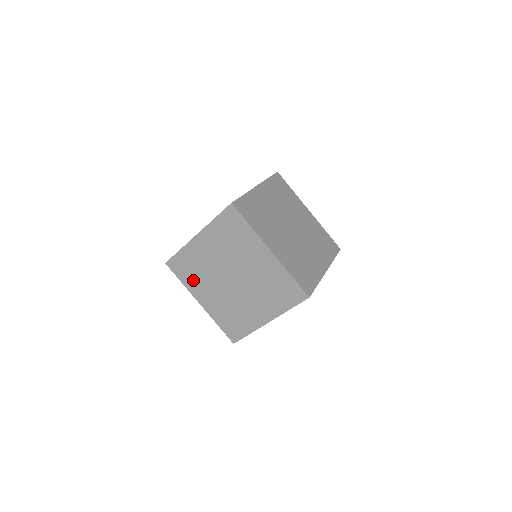
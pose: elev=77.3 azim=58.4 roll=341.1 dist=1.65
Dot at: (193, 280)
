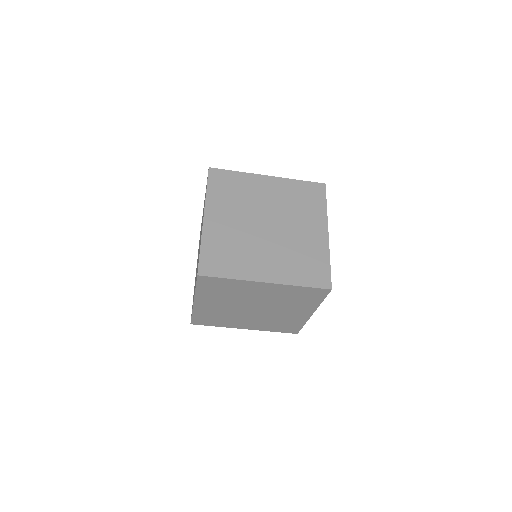
Dot at: occluded
